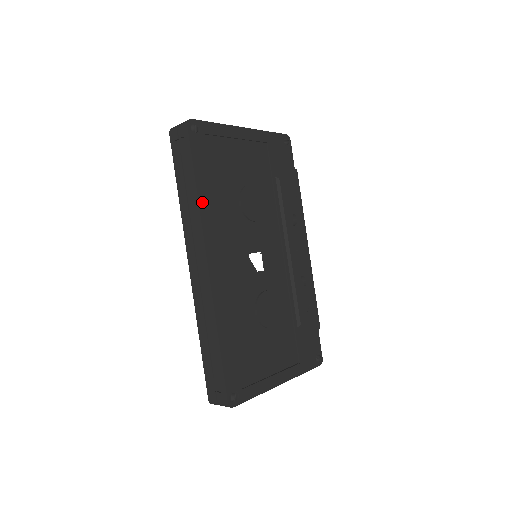
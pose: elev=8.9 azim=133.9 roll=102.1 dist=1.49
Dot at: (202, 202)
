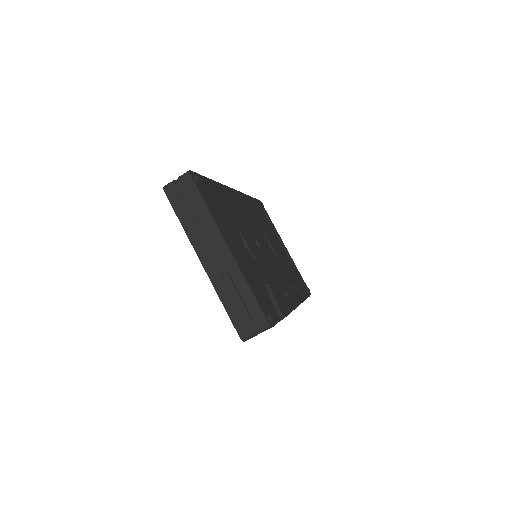
Dot at: (248, 198)
